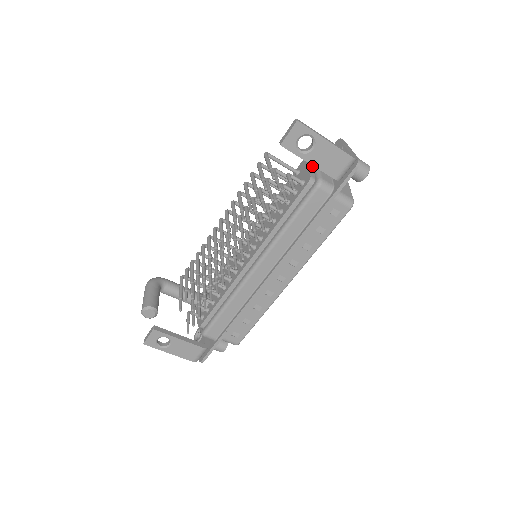
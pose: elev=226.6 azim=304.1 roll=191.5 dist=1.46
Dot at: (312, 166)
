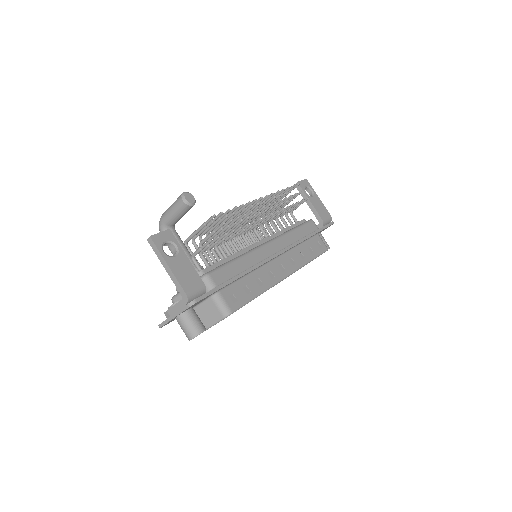
Dot at: occluded
